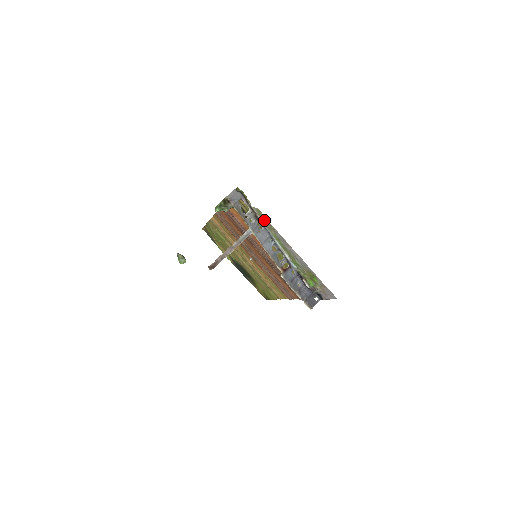
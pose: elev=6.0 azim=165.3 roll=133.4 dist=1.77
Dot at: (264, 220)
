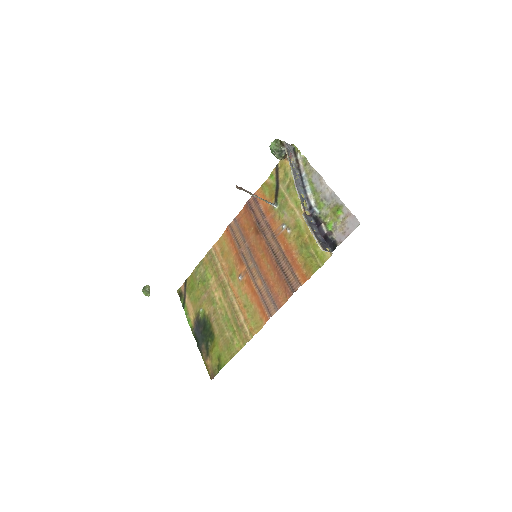
Dot at: (306, 166)
